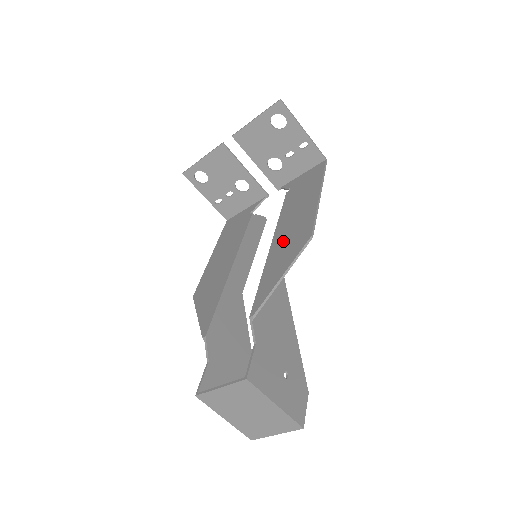
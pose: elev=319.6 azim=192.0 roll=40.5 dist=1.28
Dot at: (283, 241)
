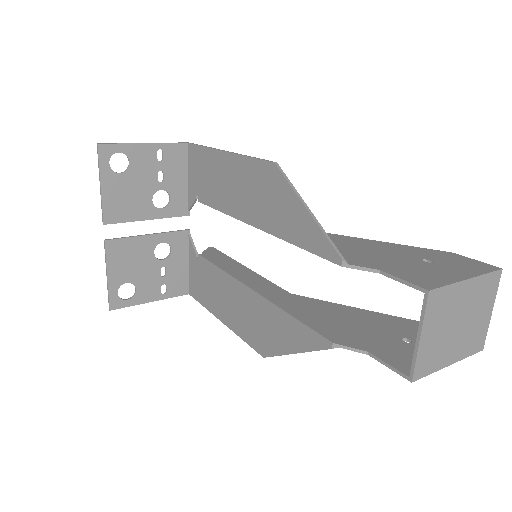
Dot at: (259, 207)
